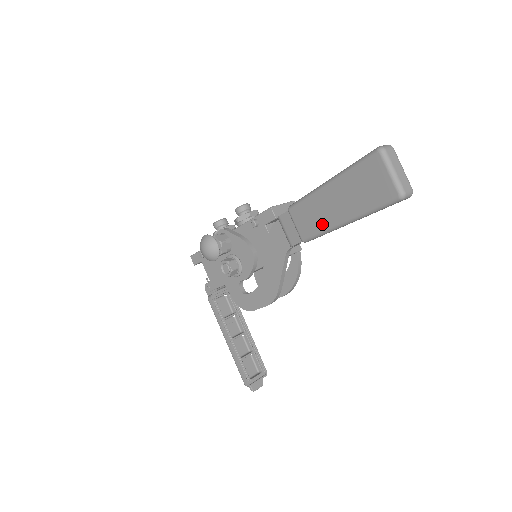
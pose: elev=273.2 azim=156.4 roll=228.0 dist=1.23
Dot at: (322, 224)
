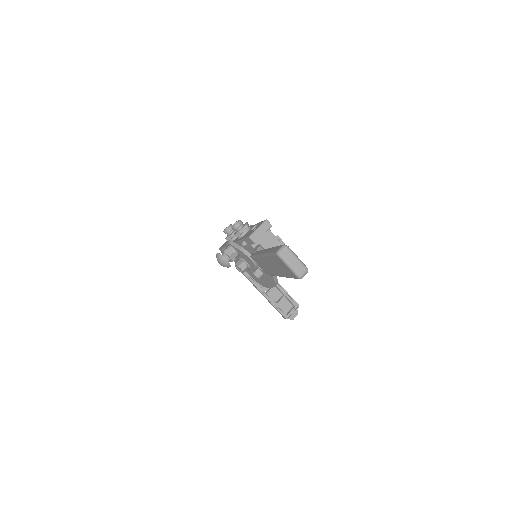
Dot at: (272, 273)
